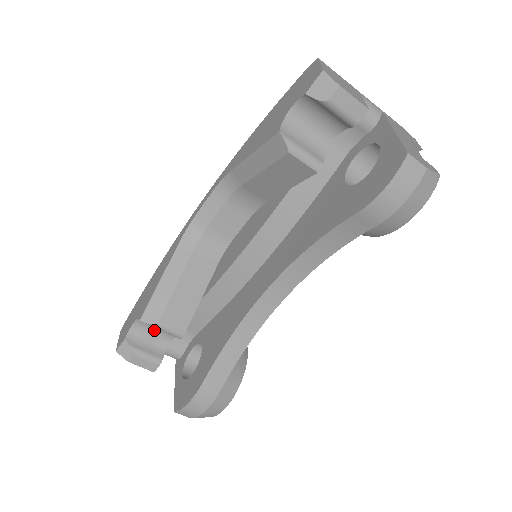
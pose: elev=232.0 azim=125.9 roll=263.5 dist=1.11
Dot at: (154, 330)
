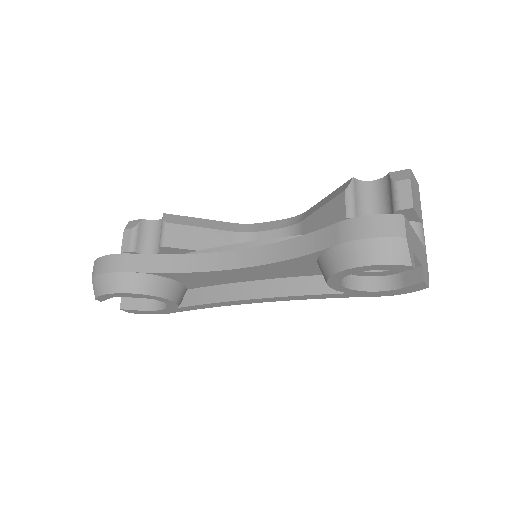
Dot at: (157, 236)
